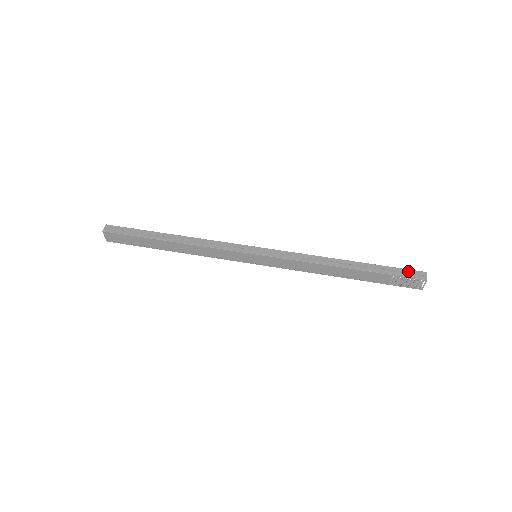
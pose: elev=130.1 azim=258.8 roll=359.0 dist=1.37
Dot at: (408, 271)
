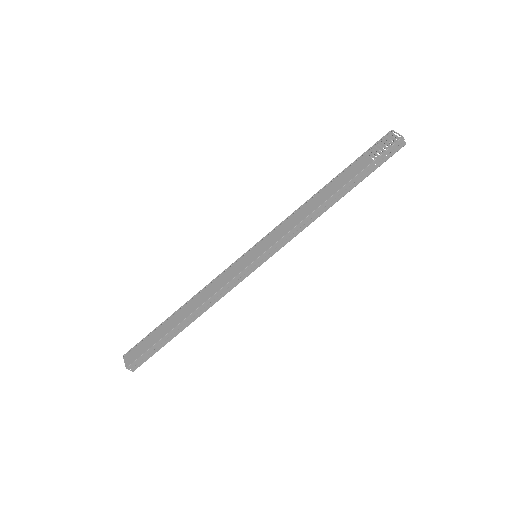
Dot at: (388, 152)
